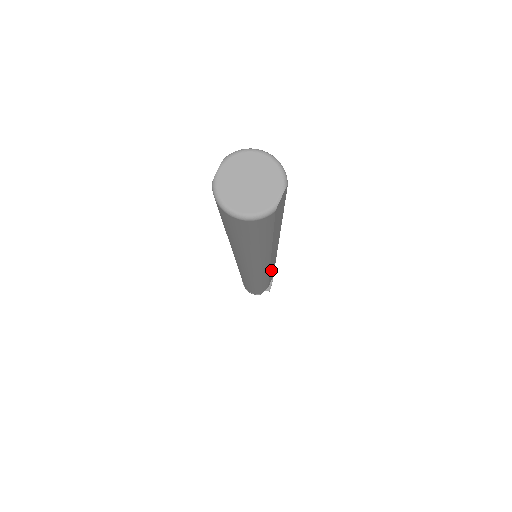
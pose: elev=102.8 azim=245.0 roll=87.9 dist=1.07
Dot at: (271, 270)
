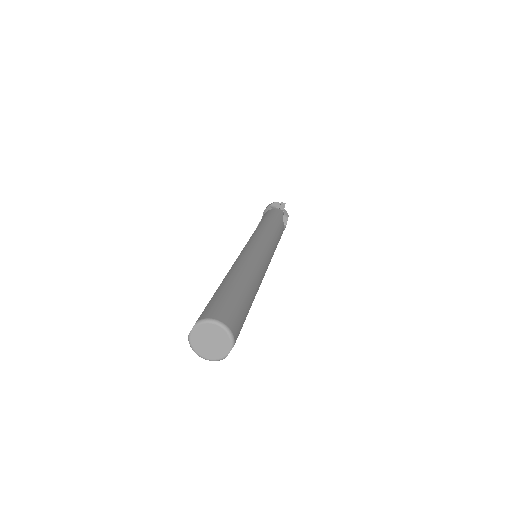
Dot at: occluded
